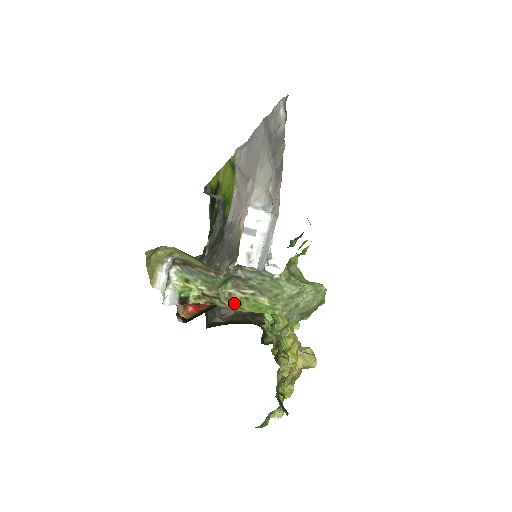
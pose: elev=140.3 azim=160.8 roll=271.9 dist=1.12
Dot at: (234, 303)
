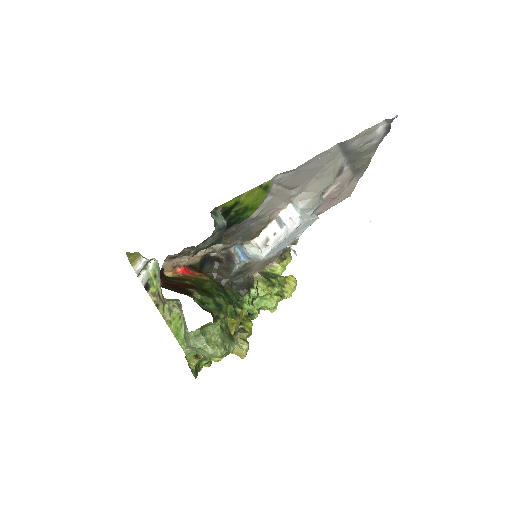
Dot at: (170, 315)
